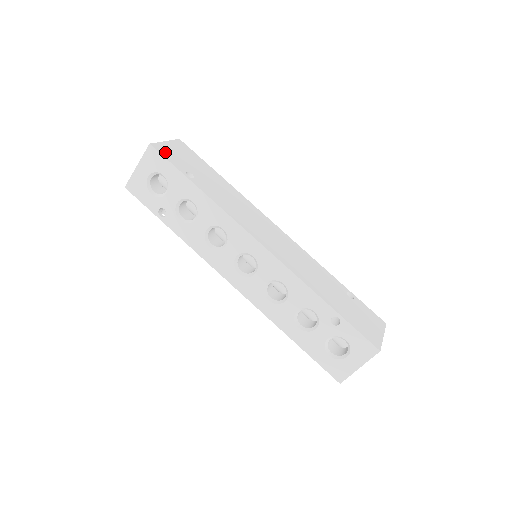
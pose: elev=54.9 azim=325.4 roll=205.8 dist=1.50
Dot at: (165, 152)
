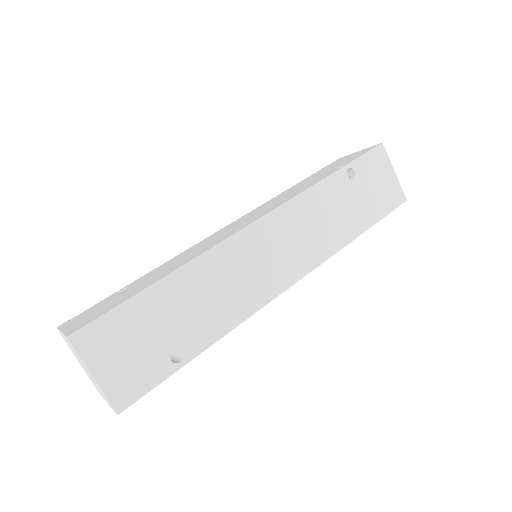
Dot at: (130, 389)
